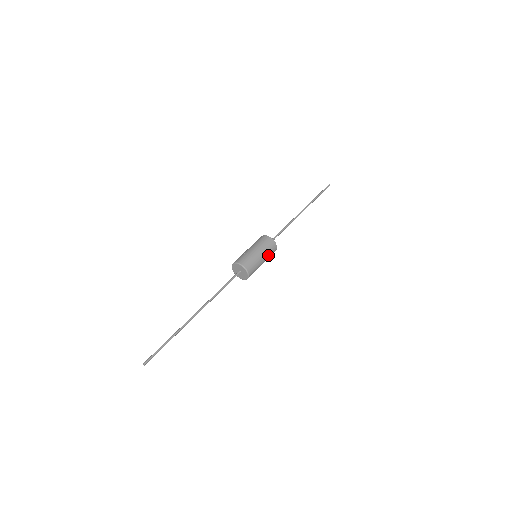
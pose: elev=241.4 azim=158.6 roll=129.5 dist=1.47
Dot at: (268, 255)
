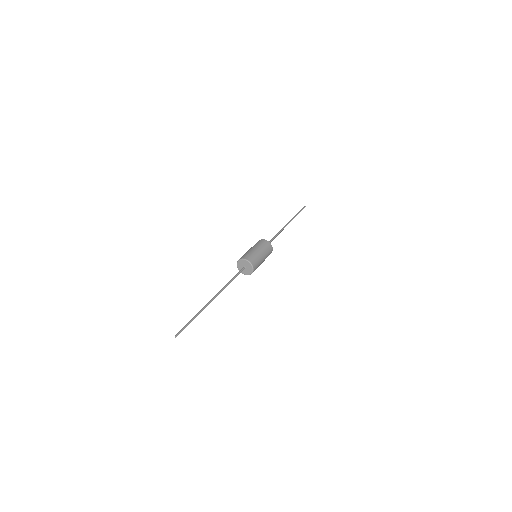
Dot at: (264, 249)
